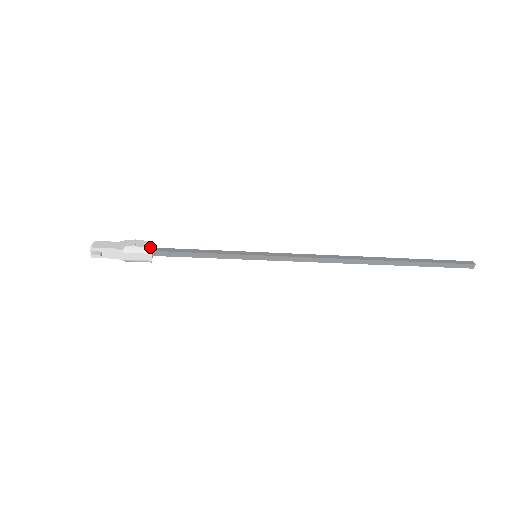
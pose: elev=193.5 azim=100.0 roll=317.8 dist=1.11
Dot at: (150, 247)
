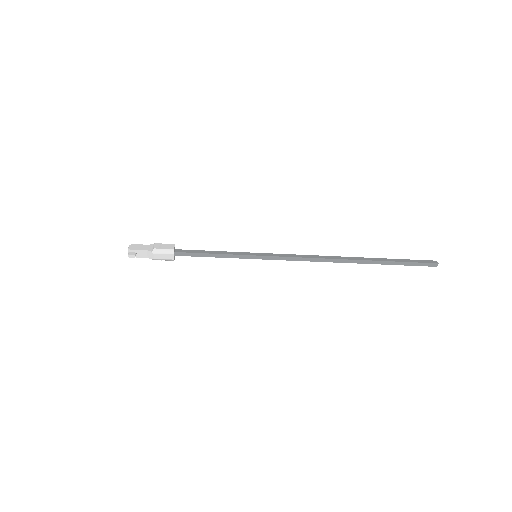
Dot at: (173, 249)
